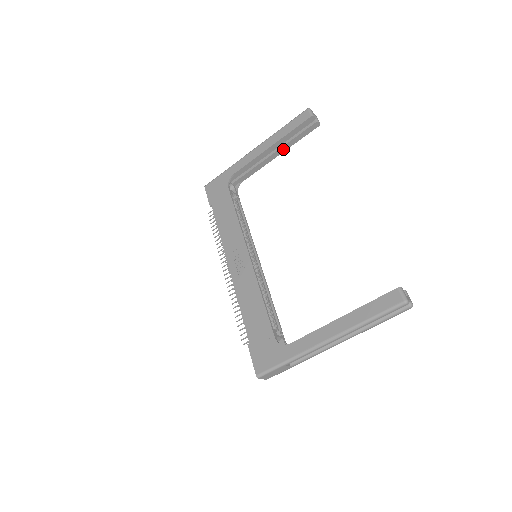
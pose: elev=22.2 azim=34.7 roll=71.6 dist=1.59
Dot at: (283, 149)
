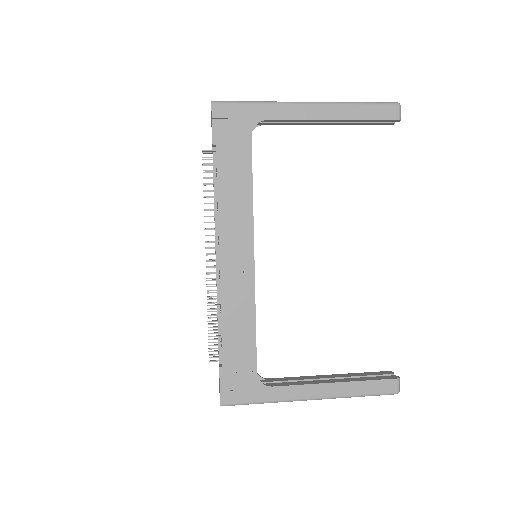
Dot at: (337, 124)
